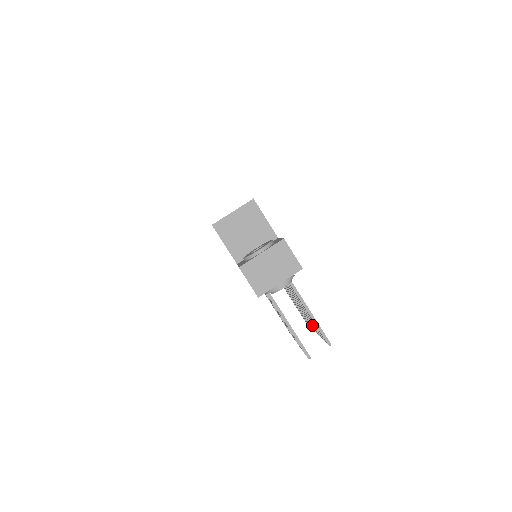
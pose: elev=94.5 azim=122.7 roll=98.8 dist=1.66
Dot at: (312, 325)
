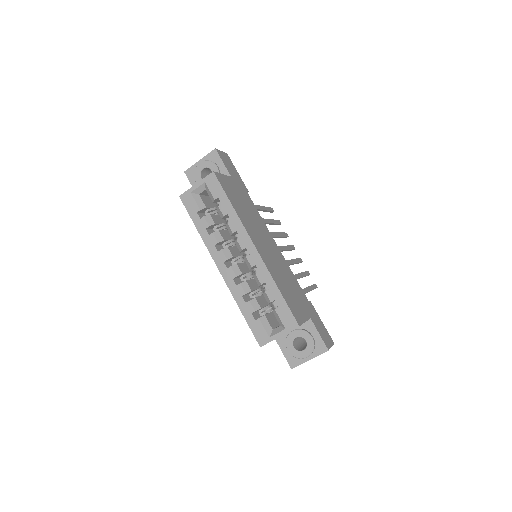
Dot at: occluded
